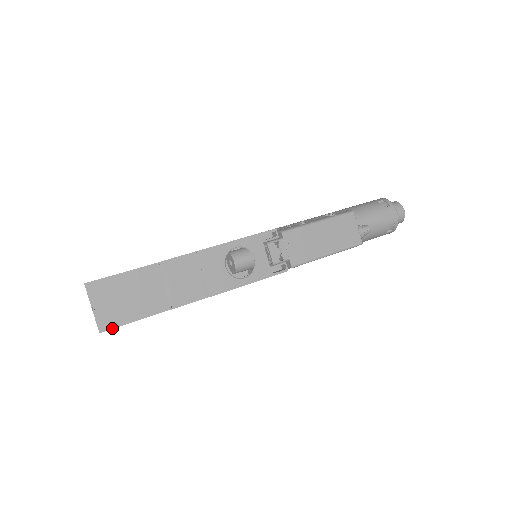
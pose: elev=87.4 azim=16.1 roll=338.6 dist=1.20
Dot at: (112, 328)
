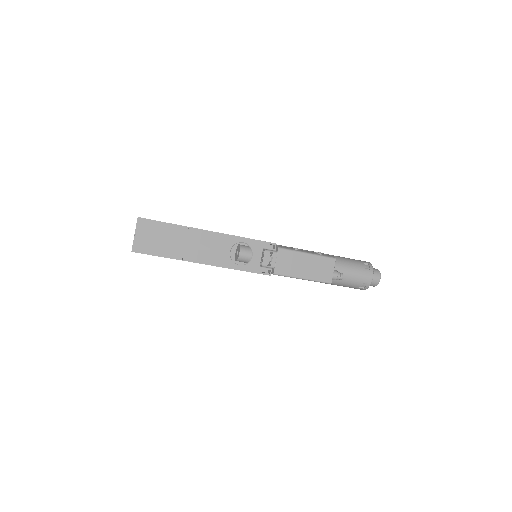
Dot at: occluded
